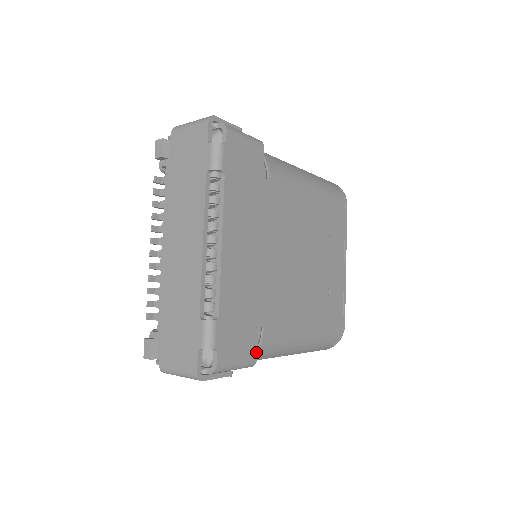
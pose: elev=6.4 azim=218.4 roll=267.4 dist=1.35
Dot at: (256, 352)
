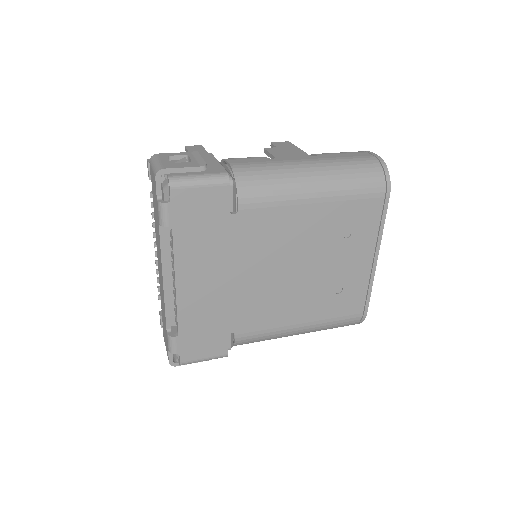
Dot at: (227, 350)
